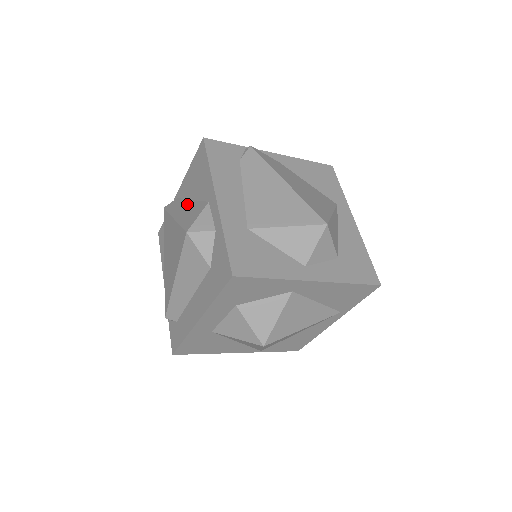
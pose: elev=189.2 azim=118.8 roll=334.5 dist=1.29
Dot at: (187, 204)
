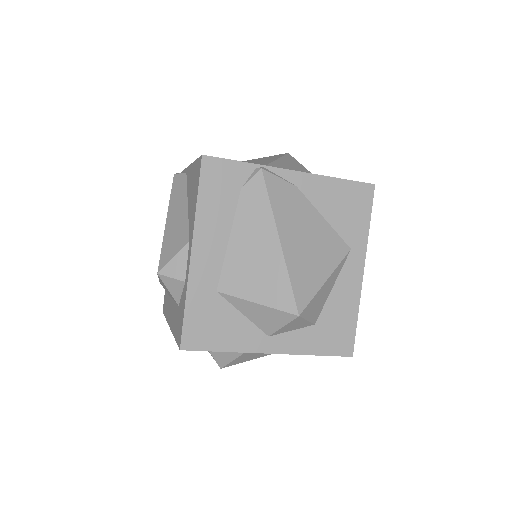
Dot at: (182, 208)
